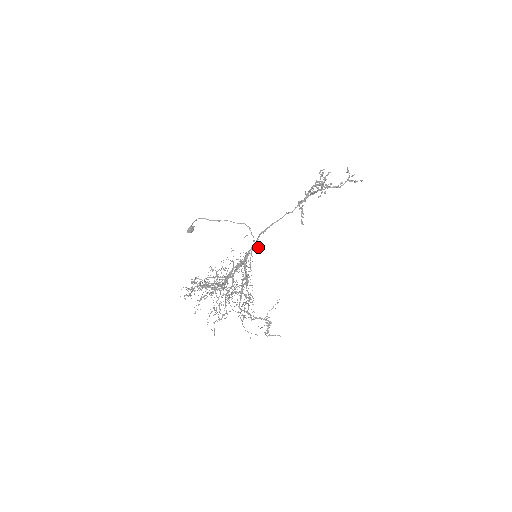
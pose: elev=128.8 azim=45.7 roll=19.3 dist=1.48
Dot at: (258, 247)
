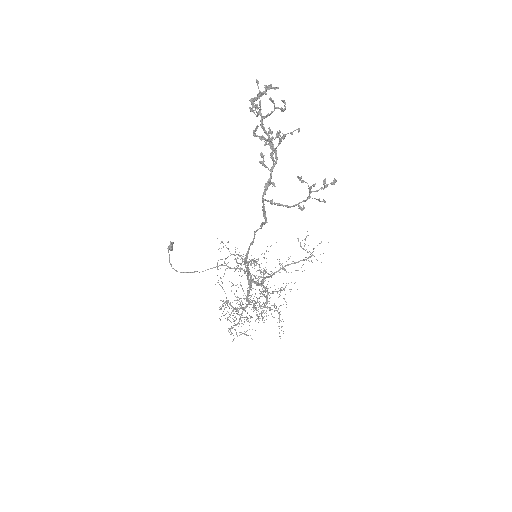
Dot at: occluded
